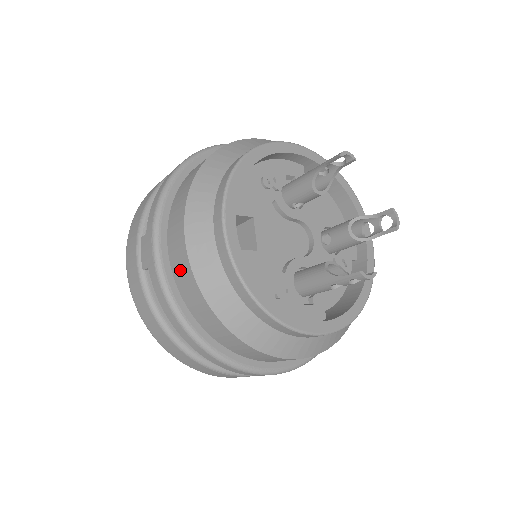
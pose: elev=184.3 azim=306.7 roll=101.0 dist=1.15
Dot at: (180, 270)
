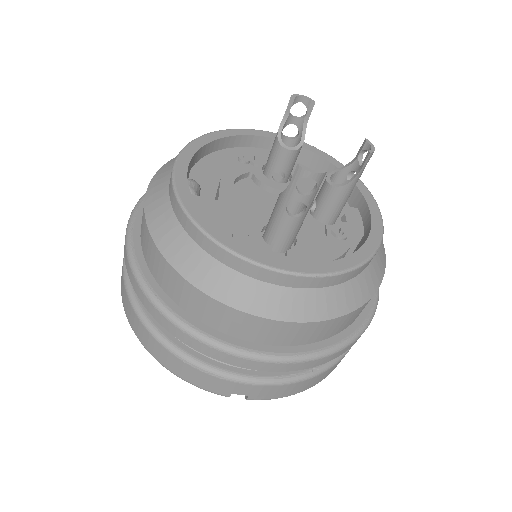
Dot at: (142, 227)
